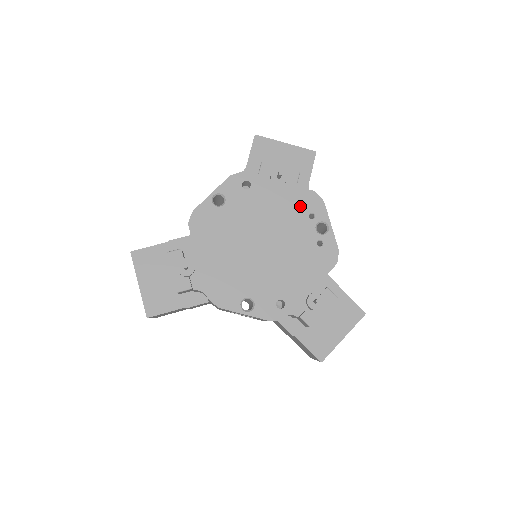
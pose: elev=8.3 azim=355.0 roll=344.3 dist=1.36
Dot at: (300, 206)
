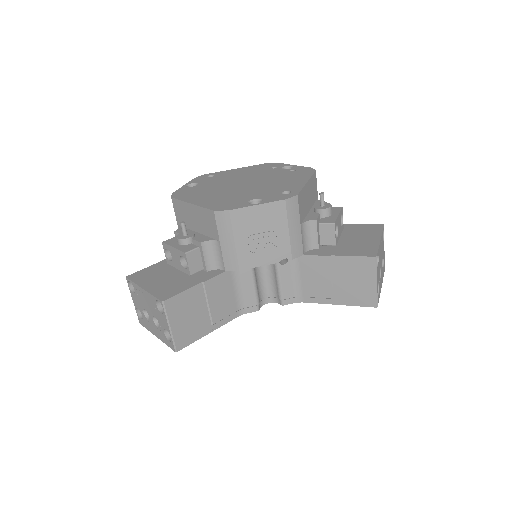
Dot at: (261, 168)
